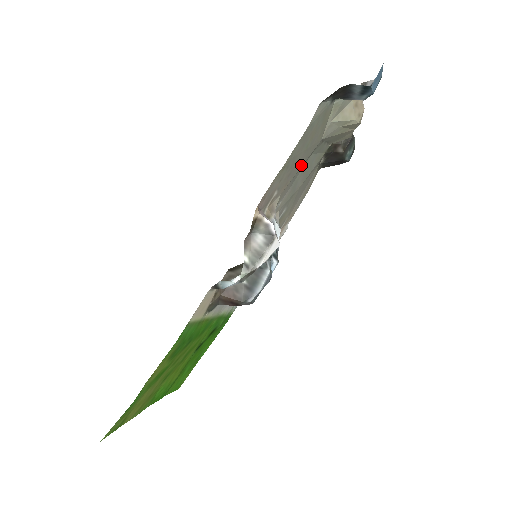
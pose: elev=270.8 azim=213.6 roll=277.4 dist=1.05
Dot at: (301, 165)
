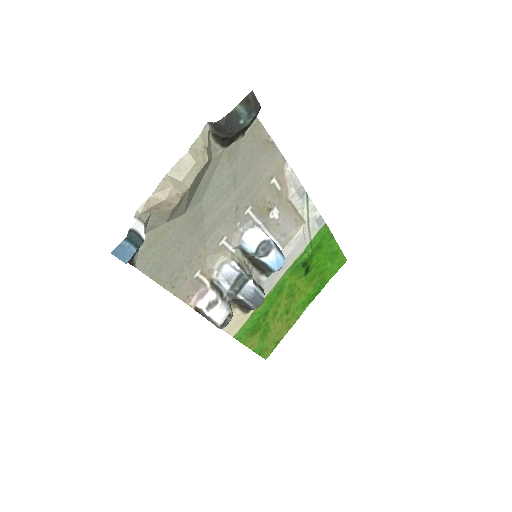
Dot at: (194, 238)
